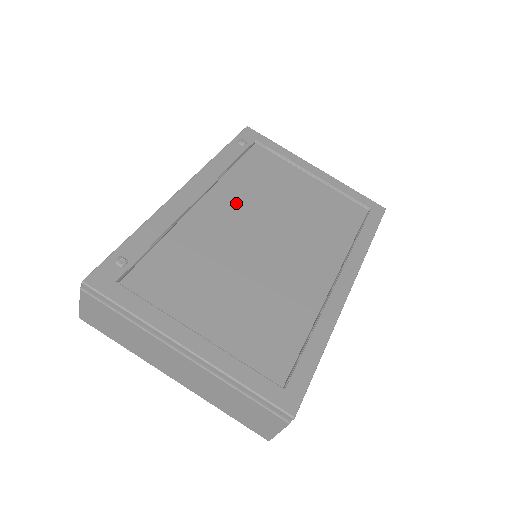
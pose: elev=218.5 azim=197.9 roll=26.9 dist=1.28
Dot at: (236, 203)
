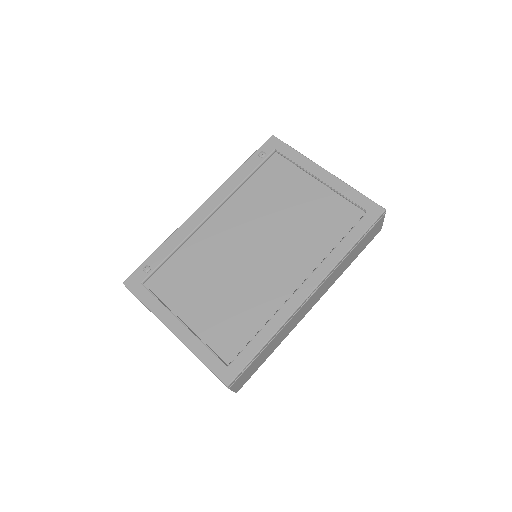
Dot at: (240, 215)
